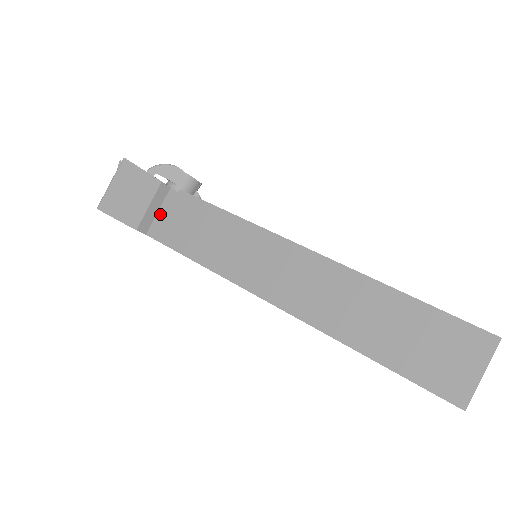
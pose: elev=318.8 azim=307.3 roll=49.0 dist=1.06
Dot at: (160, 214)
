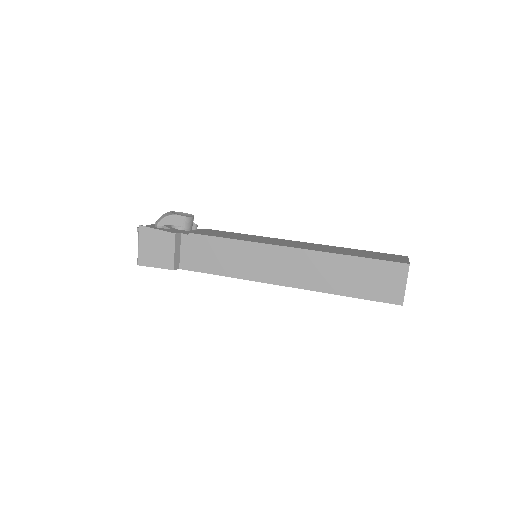
Dot at: (182, 253)
